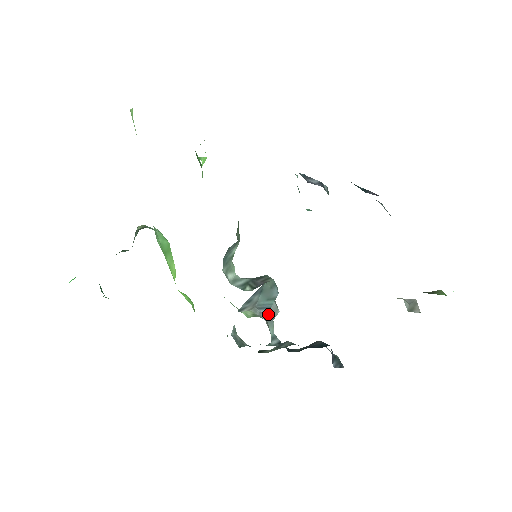
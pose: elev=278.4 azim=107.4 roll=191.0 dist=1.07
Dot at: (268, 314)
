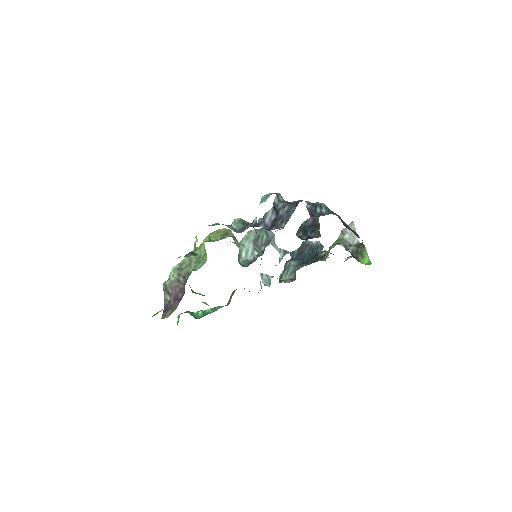
Dot at: (270, 242)
